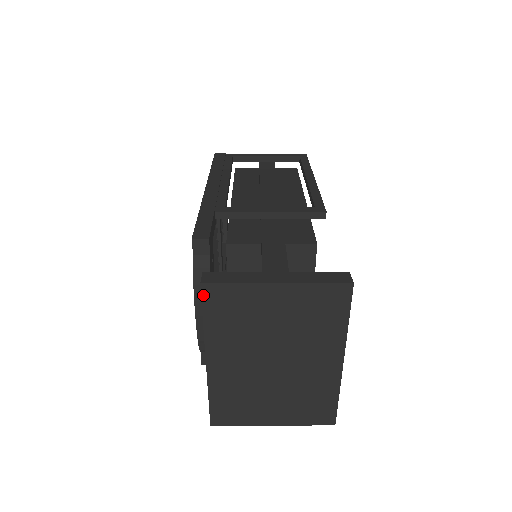
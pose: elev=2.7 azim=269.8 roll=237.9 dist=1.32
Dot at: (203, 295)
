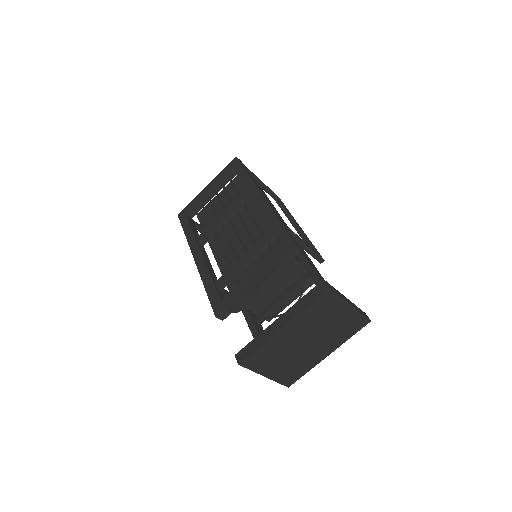
Dot at: (323, 293)
